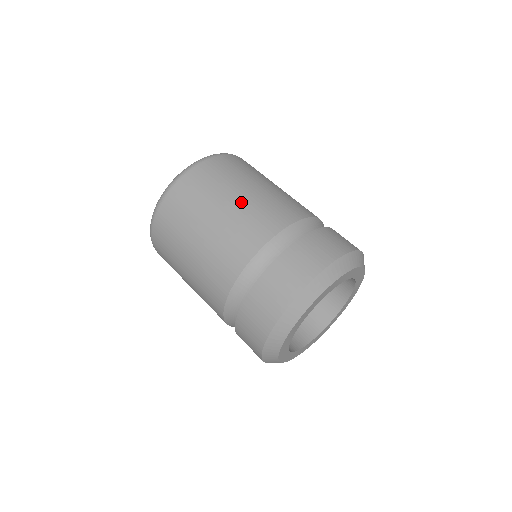
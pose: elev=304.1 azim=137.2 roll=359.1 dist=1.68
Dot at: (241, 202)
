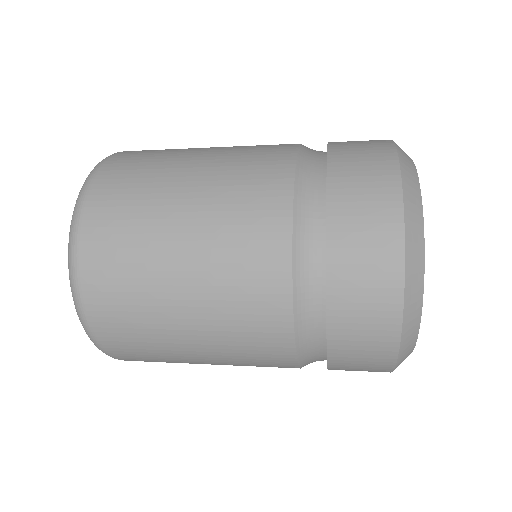
Dot at: occluded
